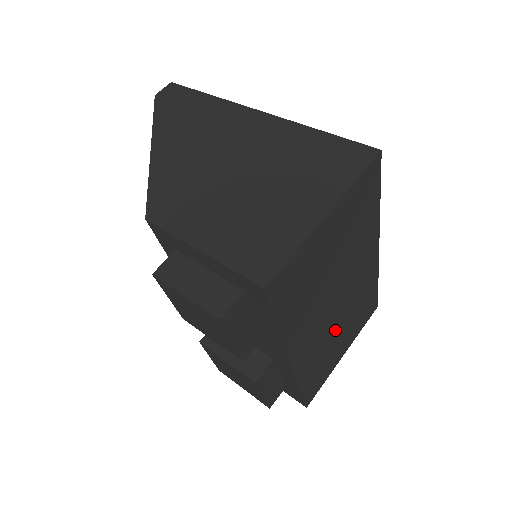
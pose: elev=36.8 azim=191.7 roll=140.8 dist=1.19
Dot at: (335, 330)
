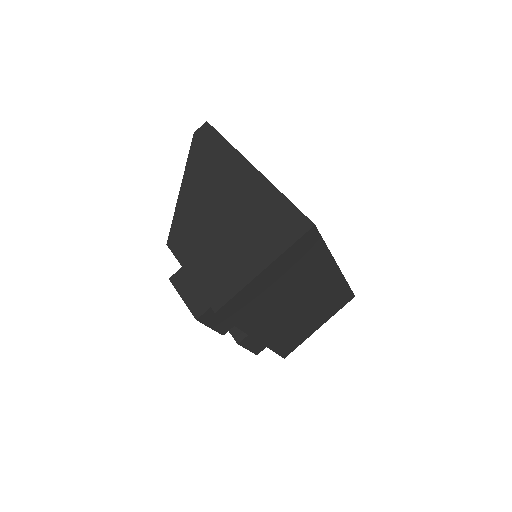
Dot at: (301, 317)
